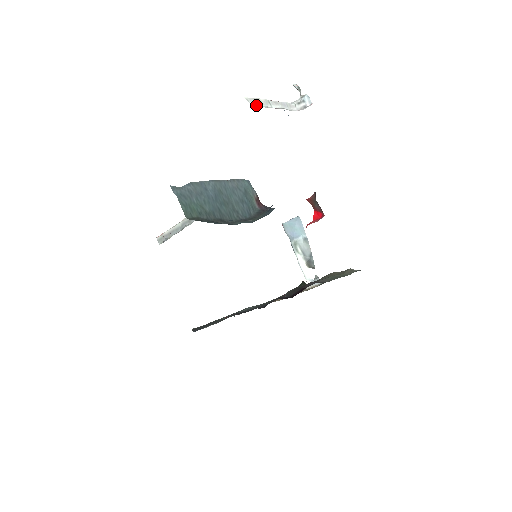
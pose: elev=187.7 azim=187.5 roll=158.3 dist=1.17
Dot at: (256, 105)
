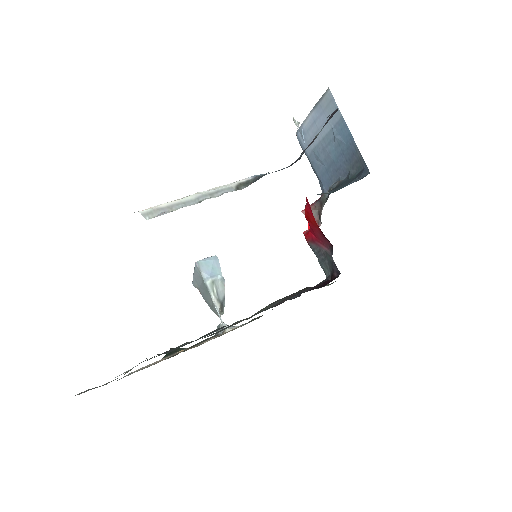
Dot at: occluded
